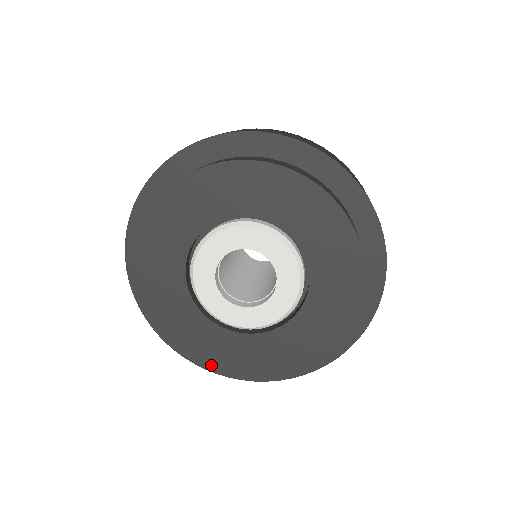
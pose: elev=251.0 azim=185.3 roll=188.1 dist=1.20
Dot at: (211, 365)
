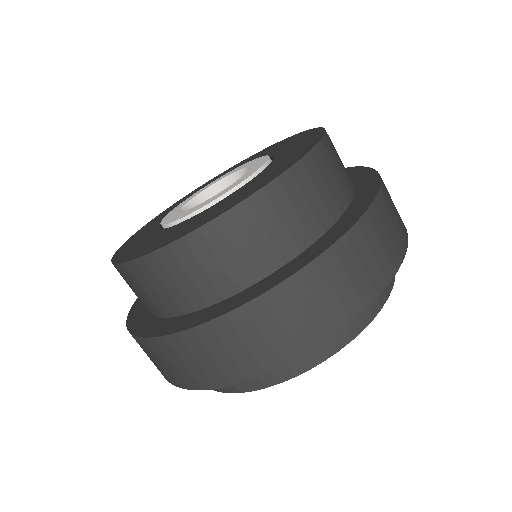
Dot at: occluded
